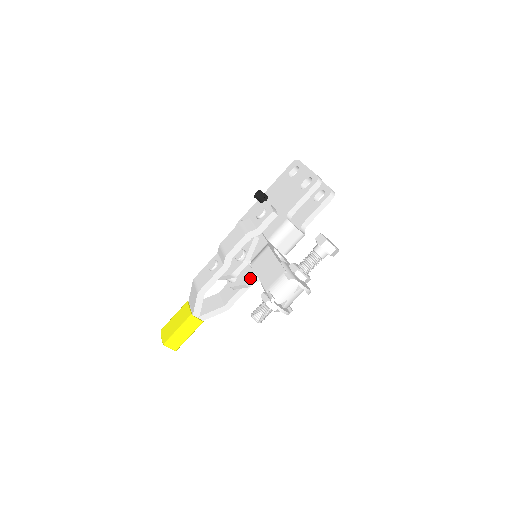
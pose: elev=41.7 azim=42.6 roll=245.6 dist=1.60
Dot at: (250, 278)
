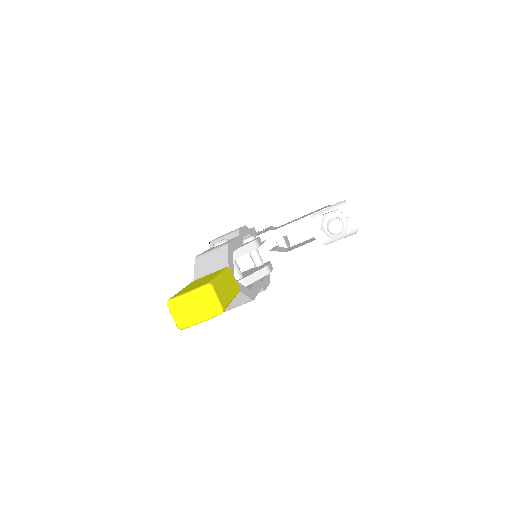
Dot at: (266, 264)
